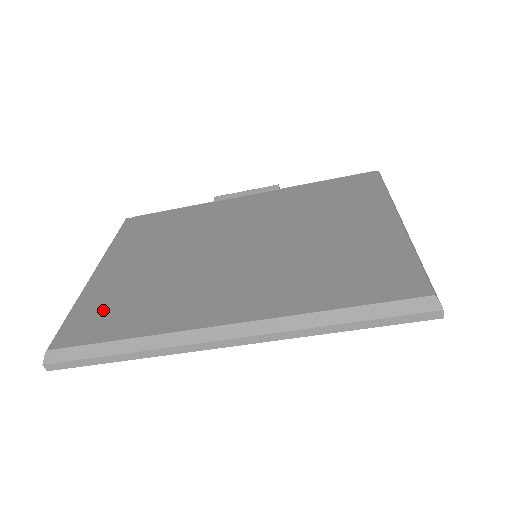
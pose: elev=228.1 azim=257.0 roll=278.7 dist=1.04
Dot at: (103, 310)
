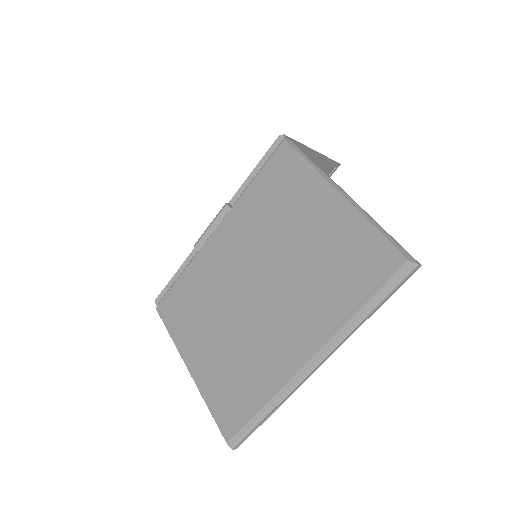
Dot at: (227, 396)
